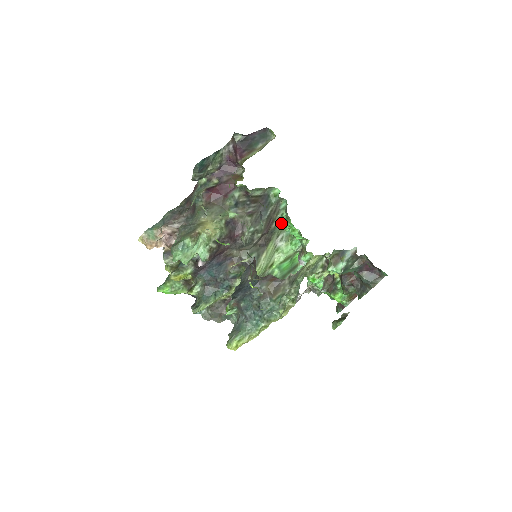
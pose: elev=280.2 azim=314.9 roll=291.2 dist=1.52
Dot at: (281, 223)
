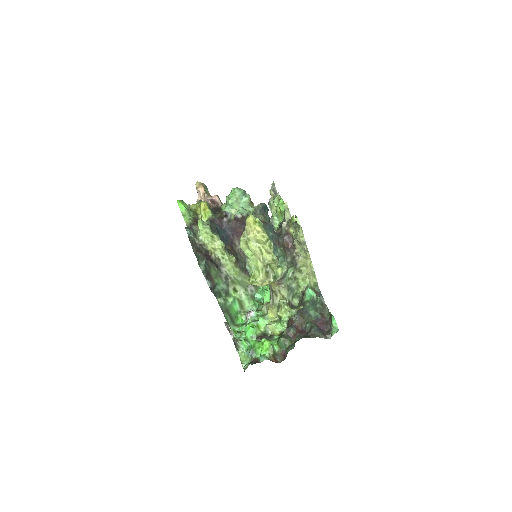
Dot at: occluded
